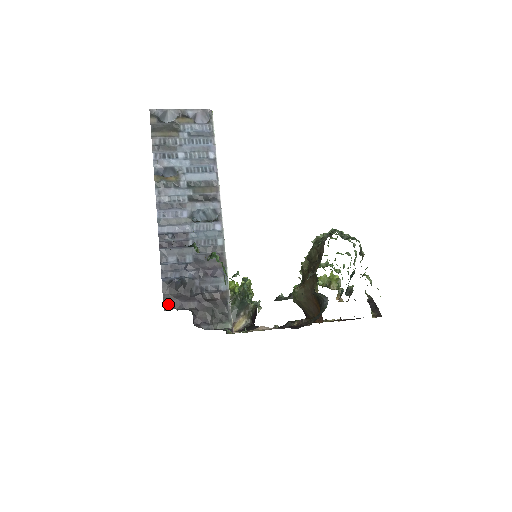
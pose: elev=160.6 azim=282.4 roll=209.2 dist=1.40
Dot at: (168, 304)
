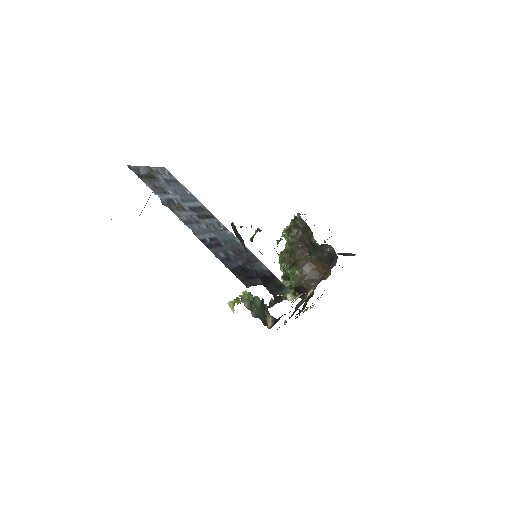
Dot at: (246, 283)
